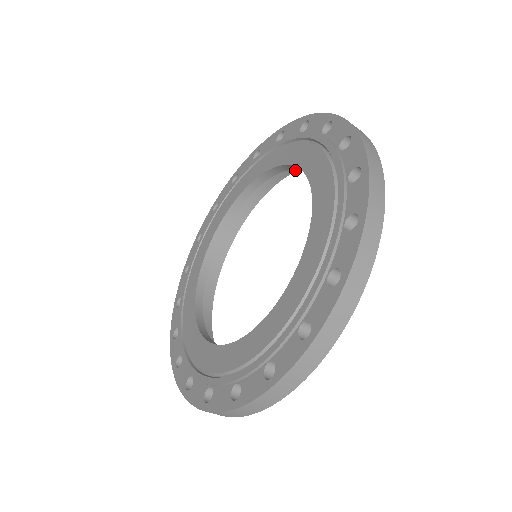
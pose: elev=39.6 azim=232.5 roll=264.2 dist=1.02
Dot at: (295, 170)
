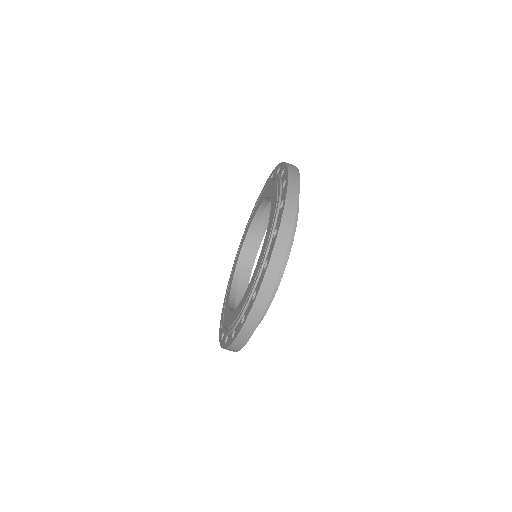
Dot at: (256, 253)
